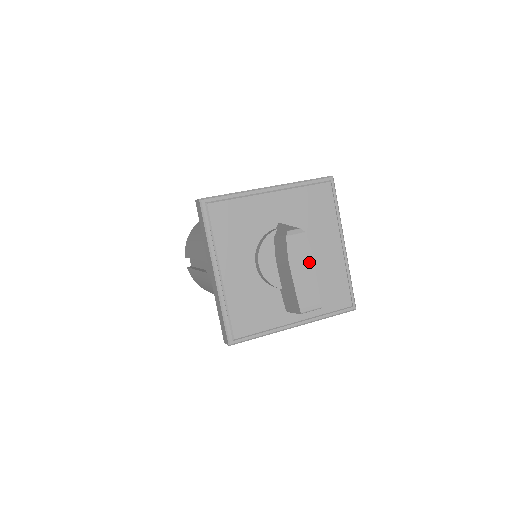
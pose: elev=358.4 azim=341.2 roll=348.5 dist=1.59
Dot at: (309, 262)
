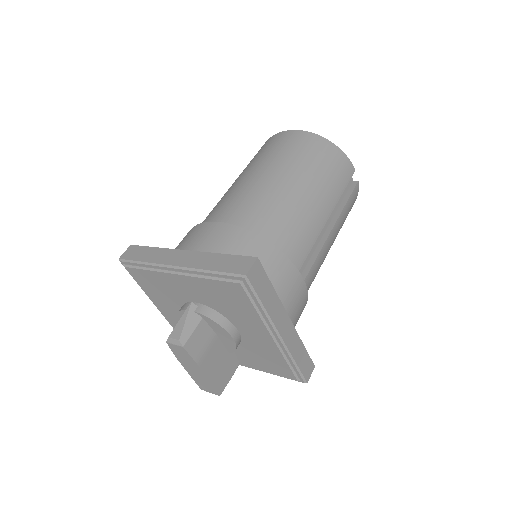
Dot at: (195, 366)
